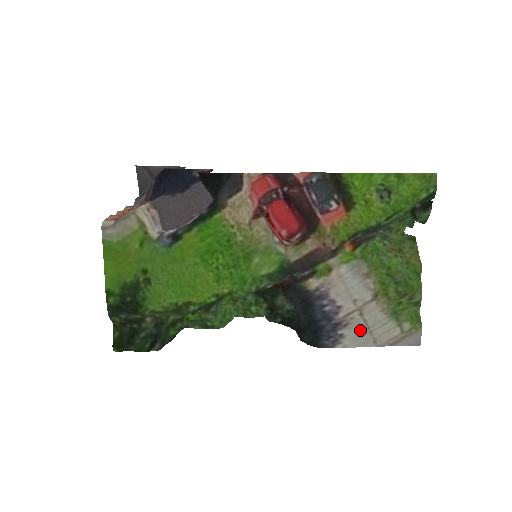
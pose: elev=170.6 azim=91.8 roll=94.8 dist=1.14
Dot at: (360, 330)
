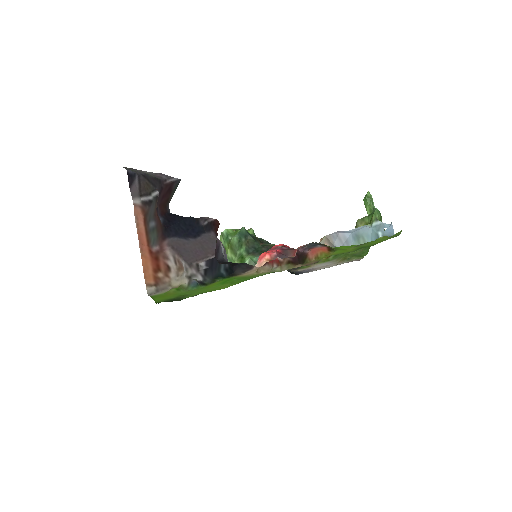
Dot at: (323, 268)
